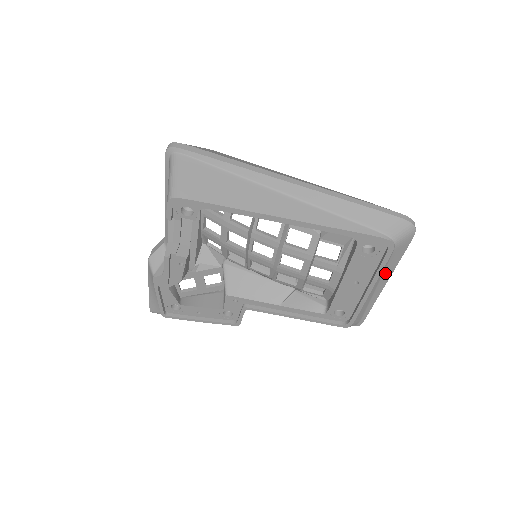
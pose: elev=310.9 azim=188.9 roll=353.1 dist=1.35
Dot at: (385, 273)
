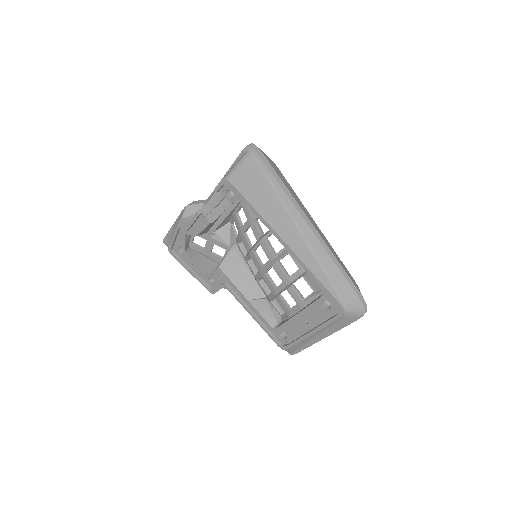
Dot at: (328, 329)
